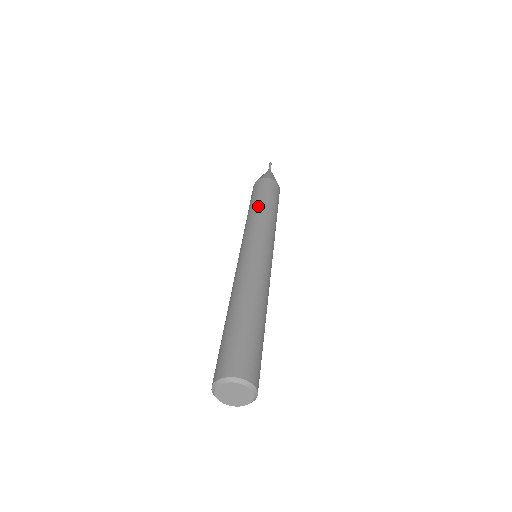
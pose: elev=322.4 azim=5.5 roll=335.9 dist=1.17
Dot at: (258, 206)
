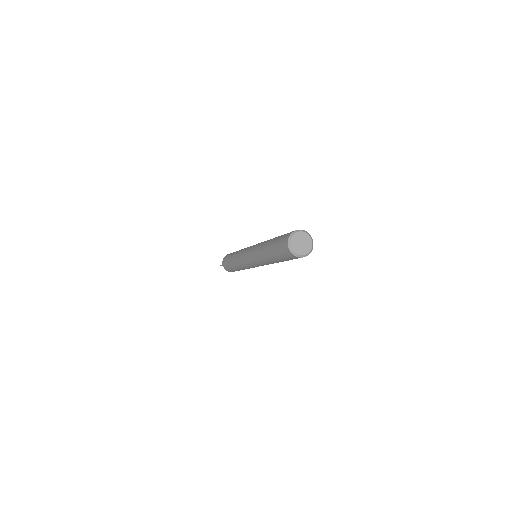
Dot at: occluded
